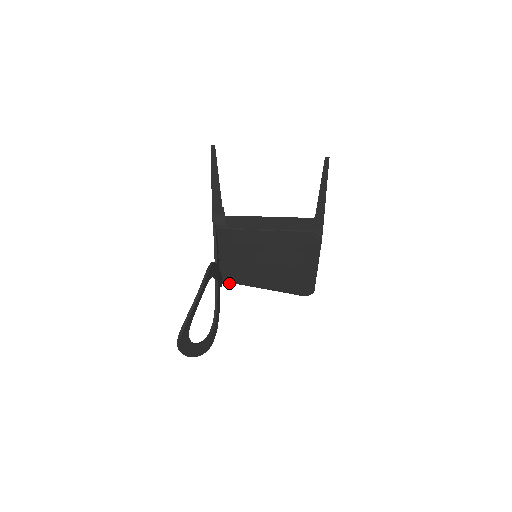
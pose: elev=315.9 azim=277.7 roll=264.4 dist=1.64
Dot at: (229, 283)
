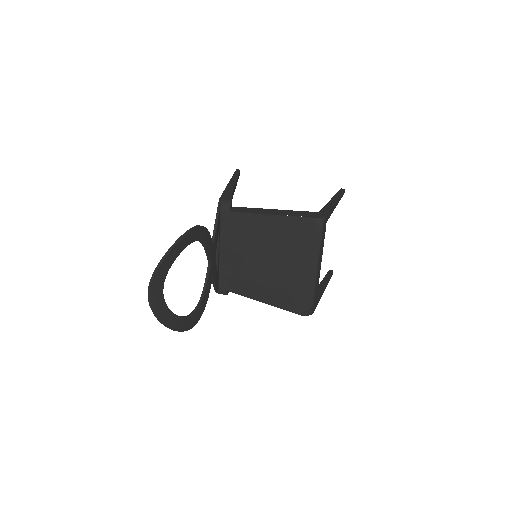
Dot at: (225, 291)
